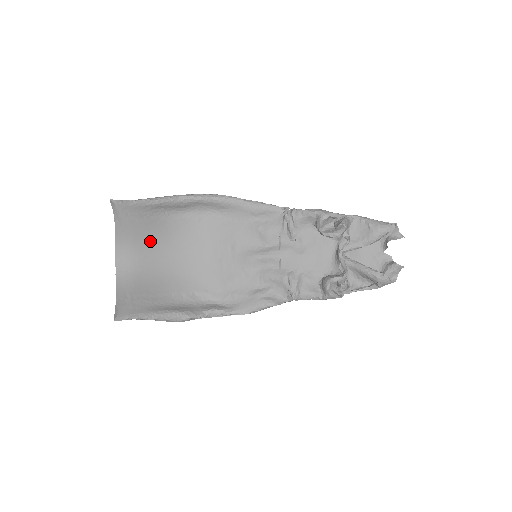
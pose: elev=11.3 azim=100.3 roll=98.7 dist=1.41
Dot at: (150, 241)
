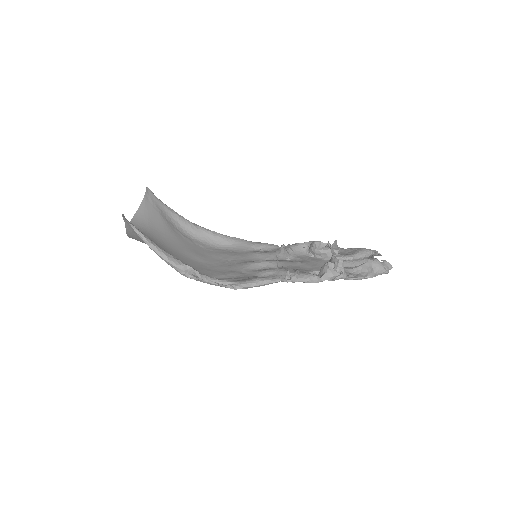
Dot at: (161, 233)
